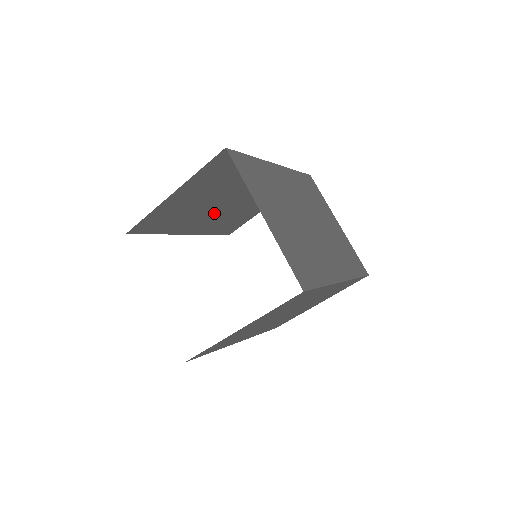
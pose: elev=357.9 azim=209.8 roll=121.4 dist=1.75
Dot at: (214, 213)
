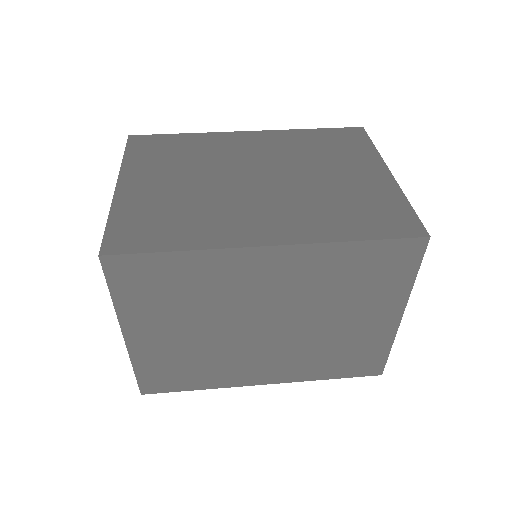
Dot at: occluded
